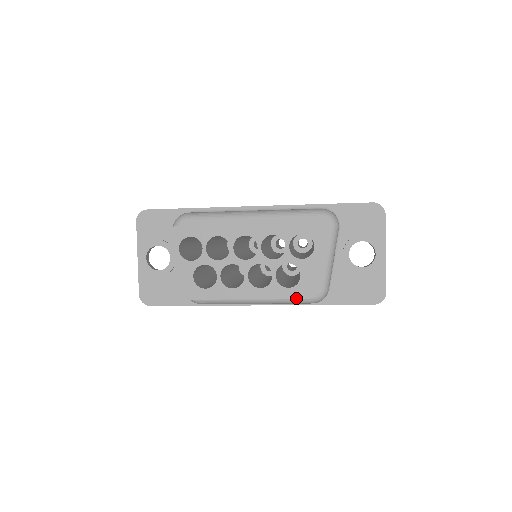
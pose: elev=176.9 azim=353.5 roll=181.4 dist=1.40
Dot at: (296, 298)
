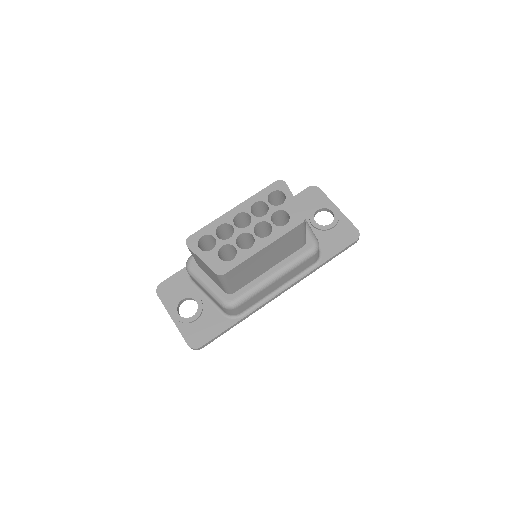
Dot at: (295, 227)
